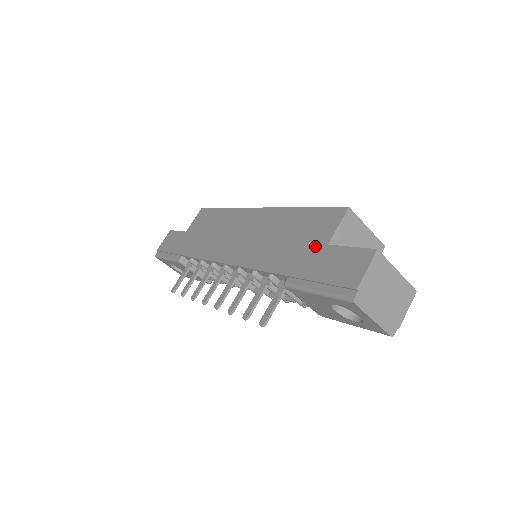
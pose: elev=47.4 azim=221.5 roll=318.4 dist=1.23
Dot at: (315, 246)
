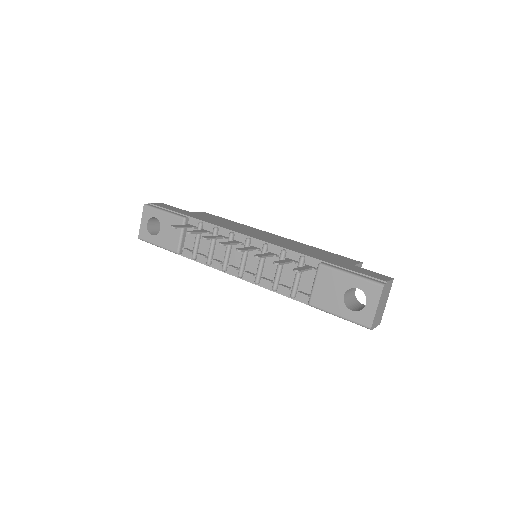
Dot at: (343, 262)
